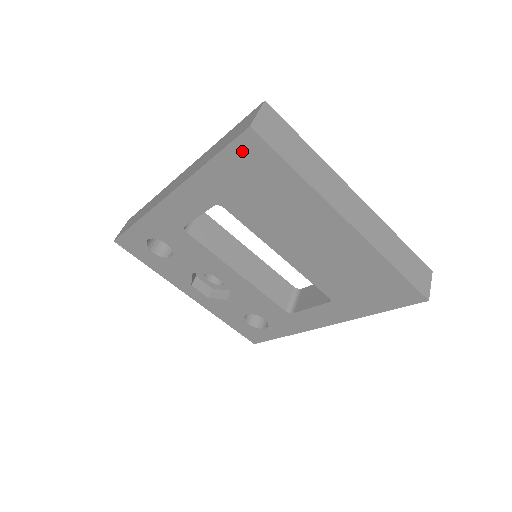
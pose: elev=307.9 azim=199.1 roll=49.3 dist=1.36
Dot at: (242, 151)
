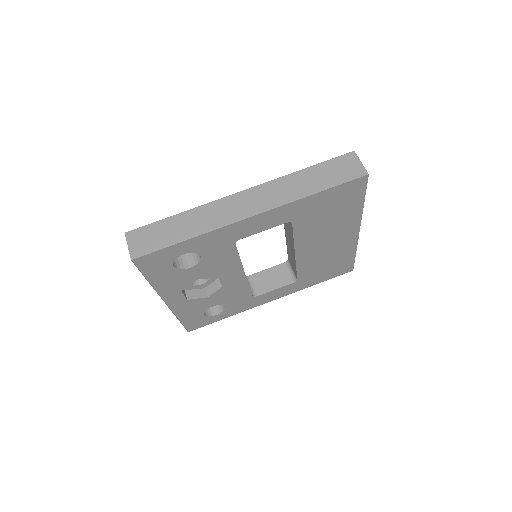
Dot at: (348, 188)
